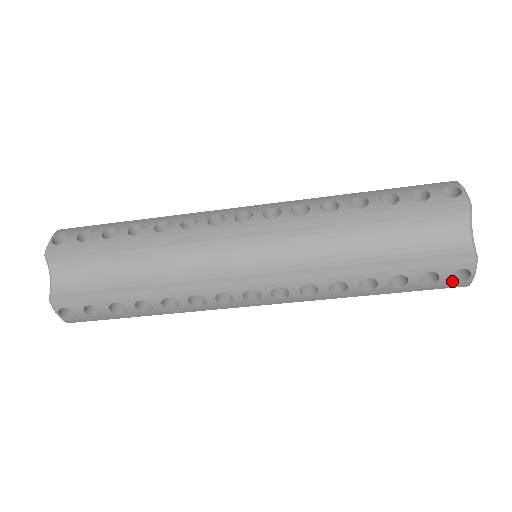
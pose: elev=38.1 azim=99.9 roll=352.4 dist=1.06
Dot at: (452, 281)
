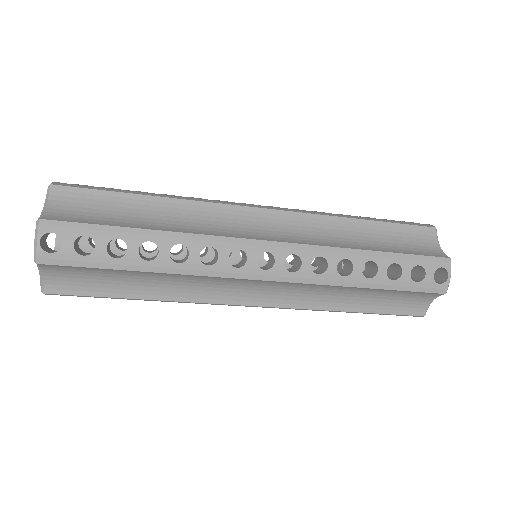
Dot at: (434, 281)
